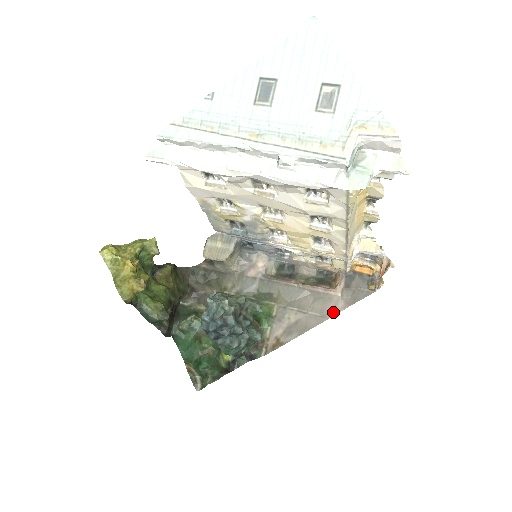
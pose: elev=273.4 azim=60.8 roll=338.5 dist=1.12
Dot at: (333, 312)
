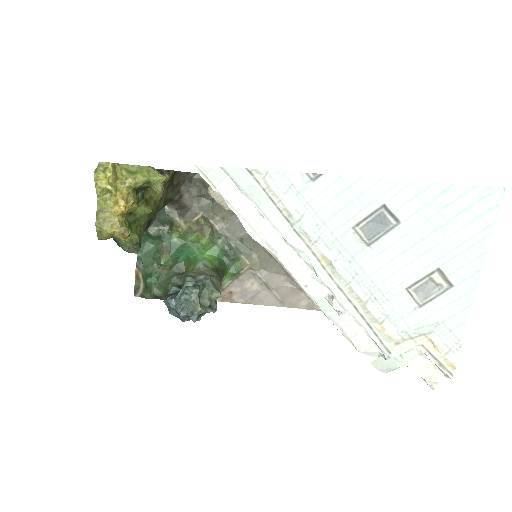
Dot at: (293, 305)
